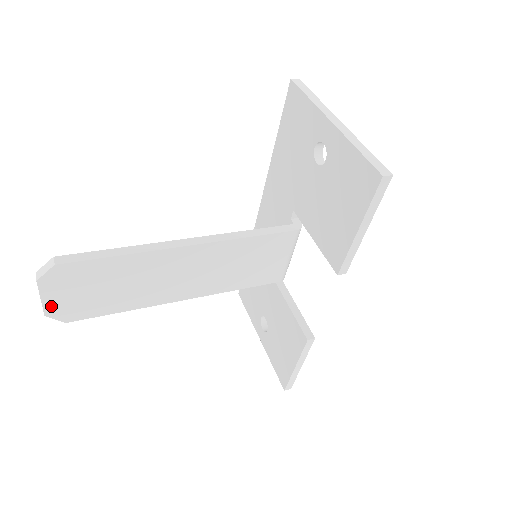
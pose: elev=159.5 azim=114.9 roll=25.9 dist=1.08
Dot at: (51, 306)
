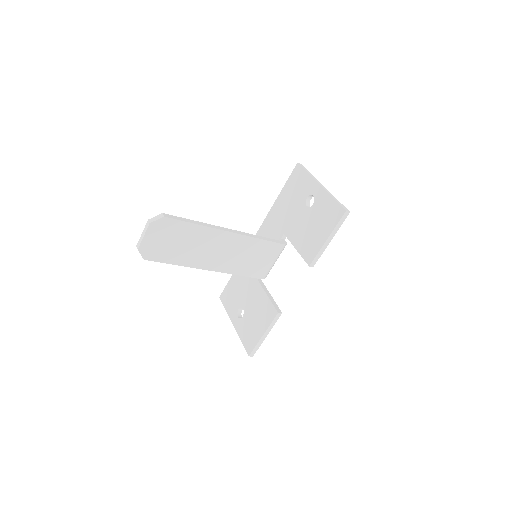
Dot at: (145, 244)
